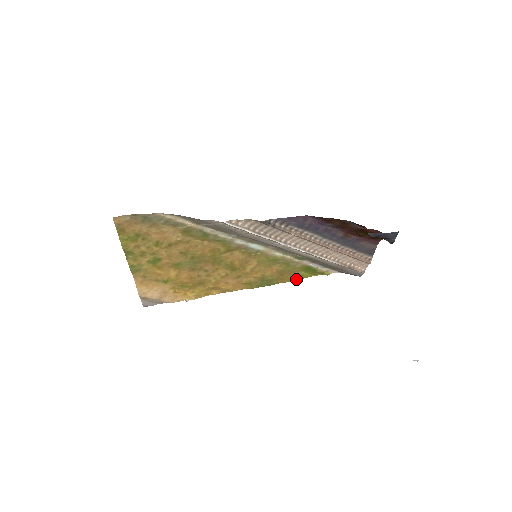
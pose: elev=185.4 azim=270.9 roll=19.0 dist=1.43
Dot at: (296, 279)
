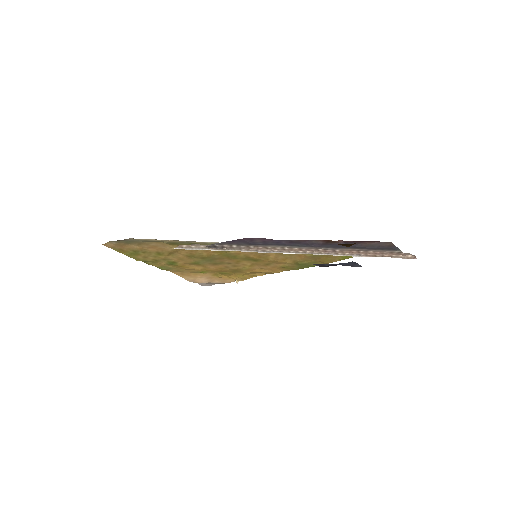
Dot at: (341, 259)
